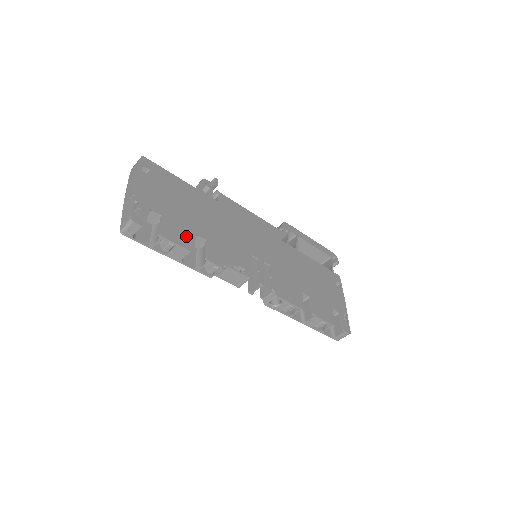
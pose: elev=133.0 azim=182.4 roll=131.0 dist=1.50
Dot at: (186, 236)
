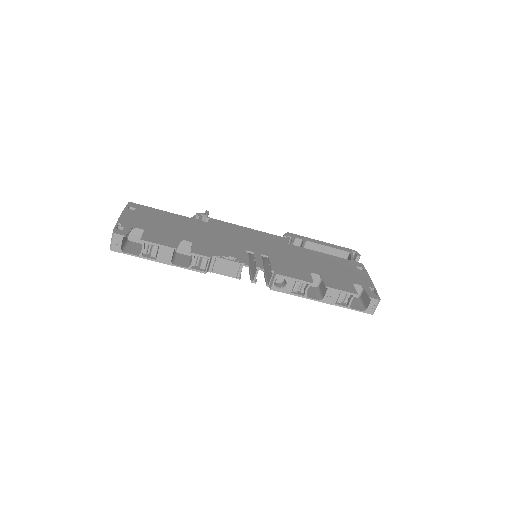
Dot at: (170, 240)
